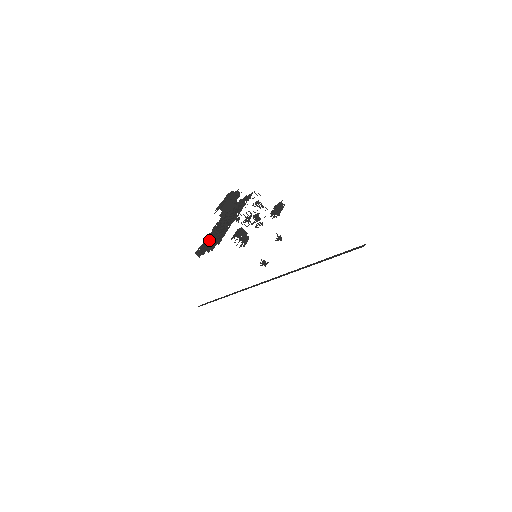
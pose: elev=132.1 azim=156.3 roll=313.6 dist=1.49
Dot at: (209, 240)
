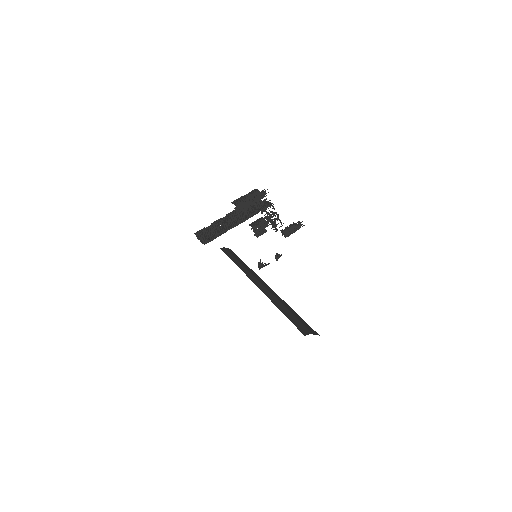
Dot at: (209, 230)
